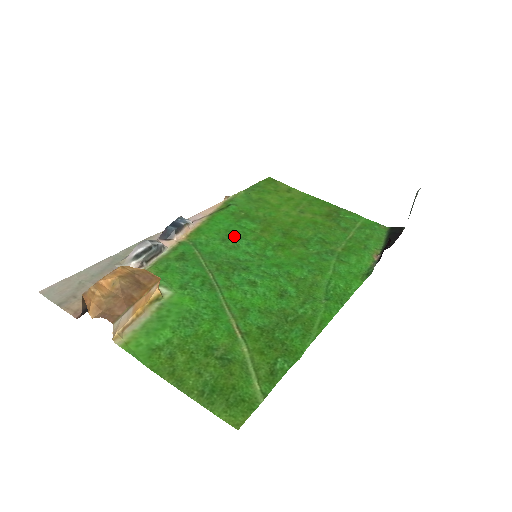
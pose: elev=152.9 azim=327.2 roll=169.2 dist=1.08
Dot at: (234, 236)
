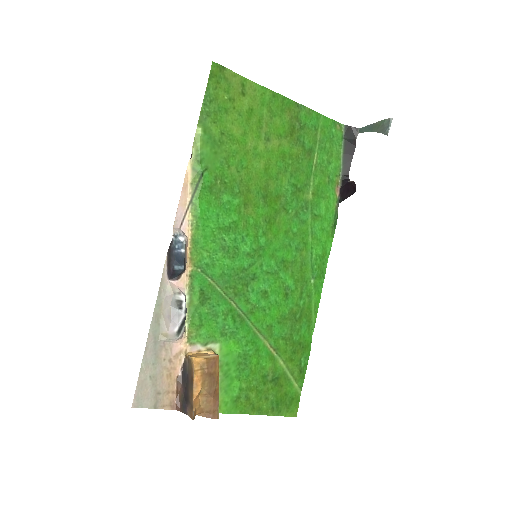
Dot at: (229, 236)
